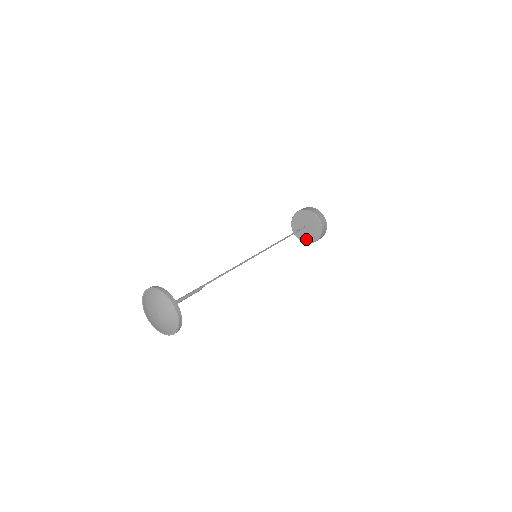
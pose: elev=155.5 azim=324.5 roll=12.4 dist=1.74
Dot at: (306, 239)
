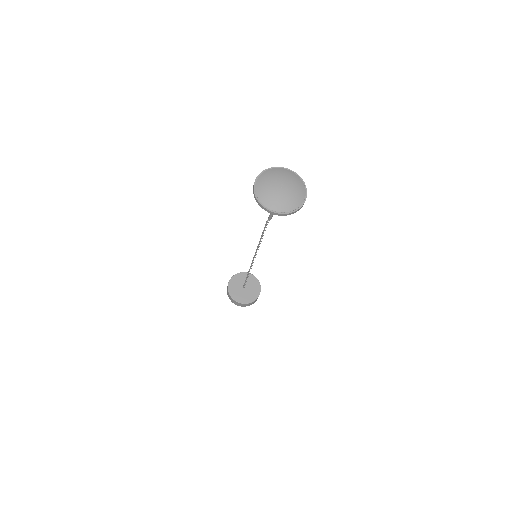
Dot at: (247, 299)
